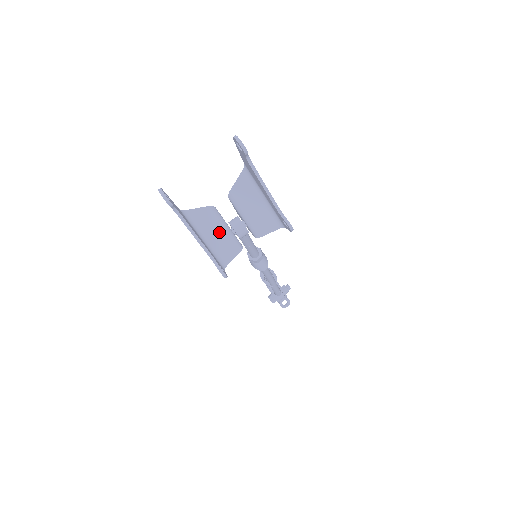
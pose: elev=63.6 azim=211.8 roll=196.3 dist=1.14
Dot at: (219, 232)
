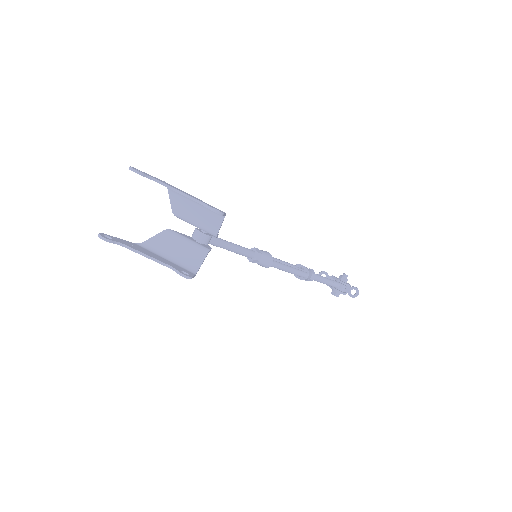
Dot at: (180, 247)
